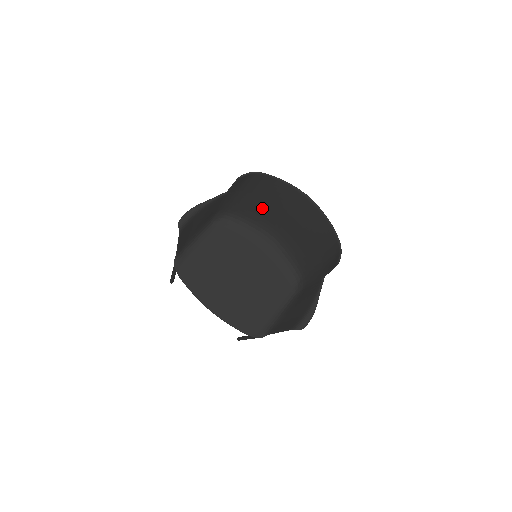
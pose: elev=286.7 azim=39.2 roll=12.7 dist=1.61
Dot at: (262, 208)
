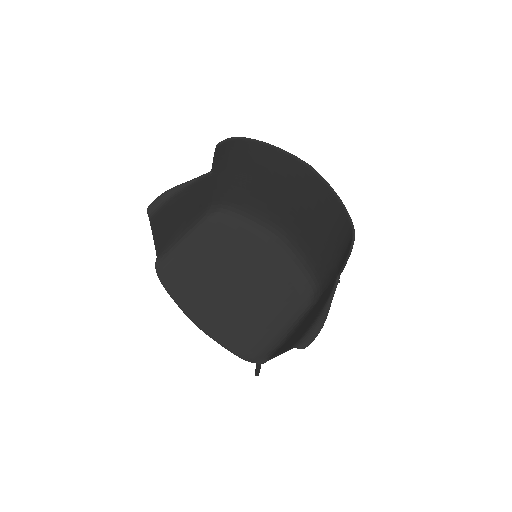
Dot at: (261, 193)
